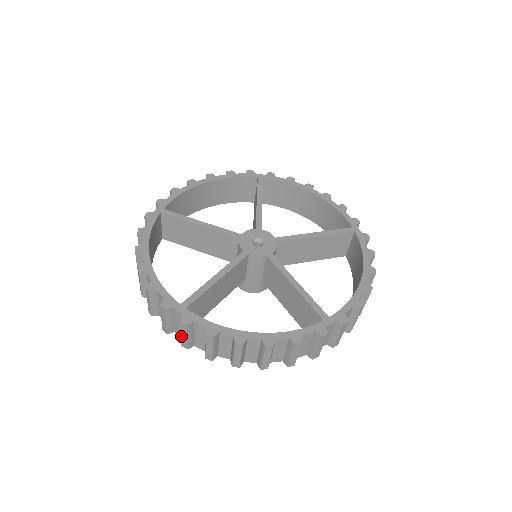
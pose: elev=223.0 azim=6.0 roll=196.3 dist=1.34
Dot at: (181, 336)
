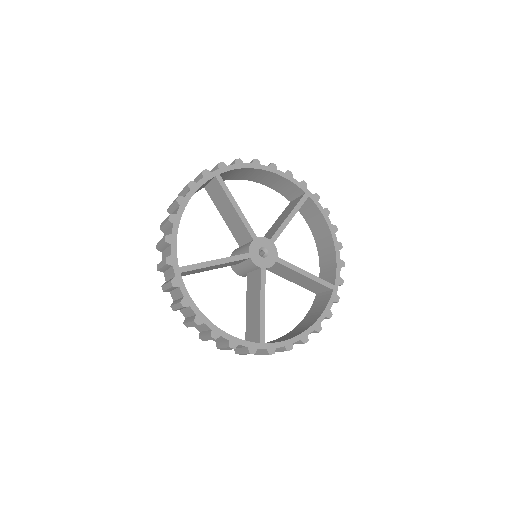
Dot at: (165, 284)
